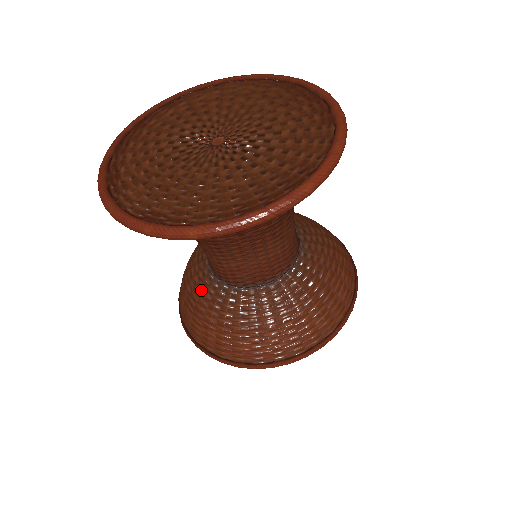
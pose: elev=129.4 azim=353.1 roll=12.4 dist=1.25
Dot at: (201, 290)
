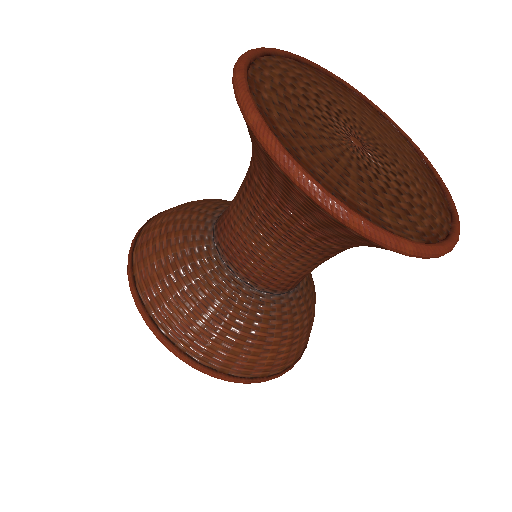
Dot at: (259, 316)
